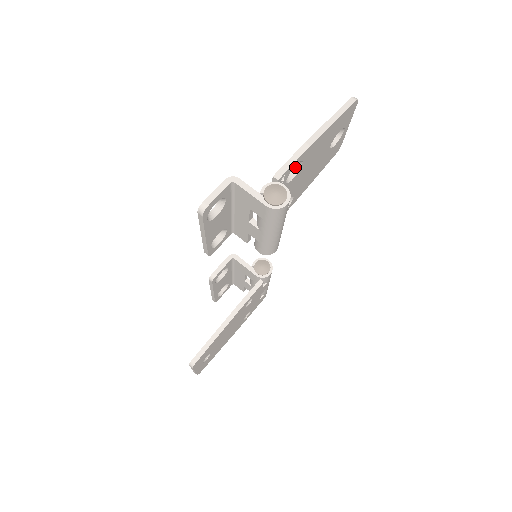
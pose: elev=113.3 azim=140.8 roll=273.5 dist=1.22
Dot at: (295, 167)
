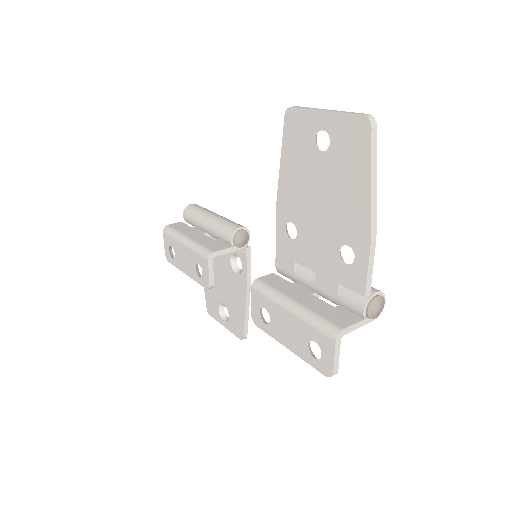
Dot at: (344, 243)
